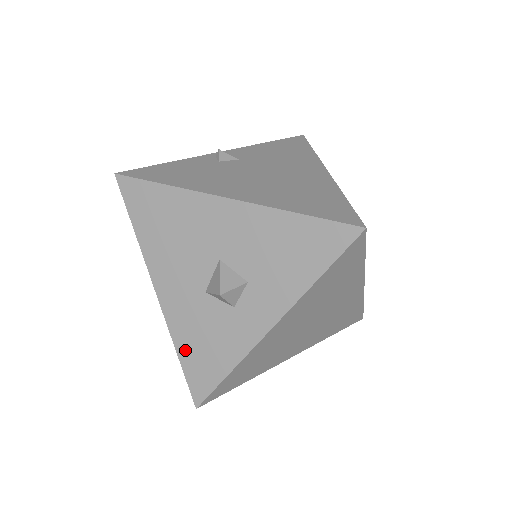
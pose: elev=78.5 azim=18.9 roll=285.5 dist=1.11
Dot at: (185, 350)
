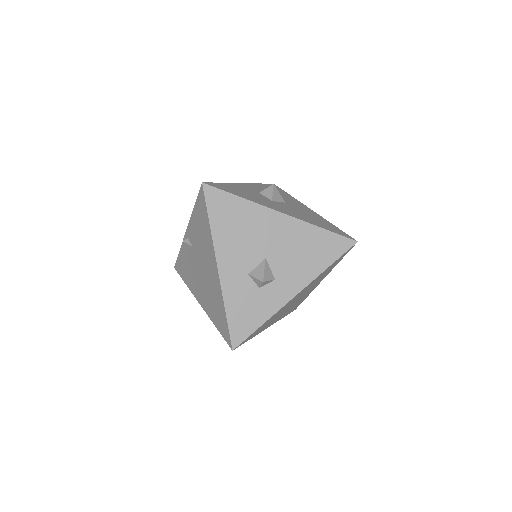
Dot at: occluded
